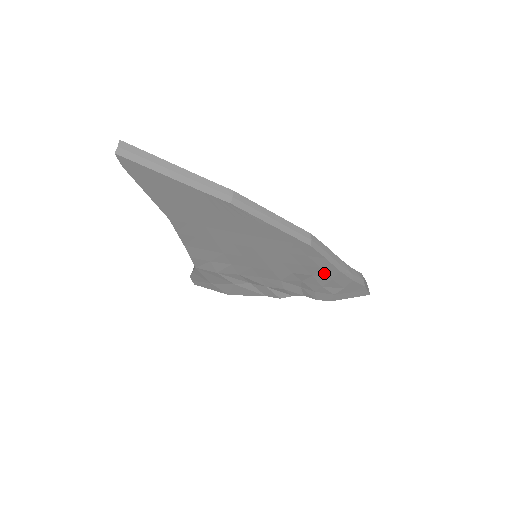
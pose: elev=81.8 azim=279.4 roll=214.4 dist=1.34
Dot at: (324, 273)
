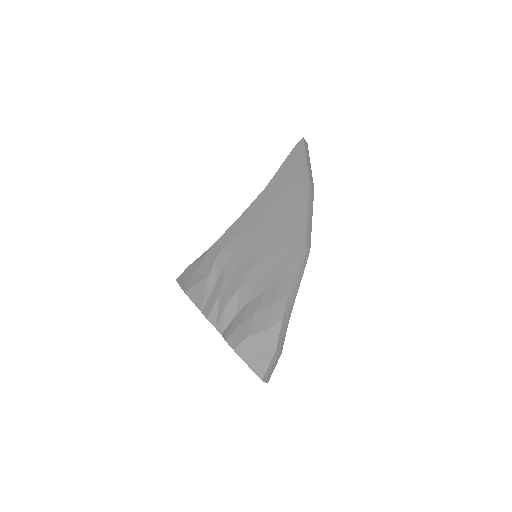
Dot at: (277, 291)
